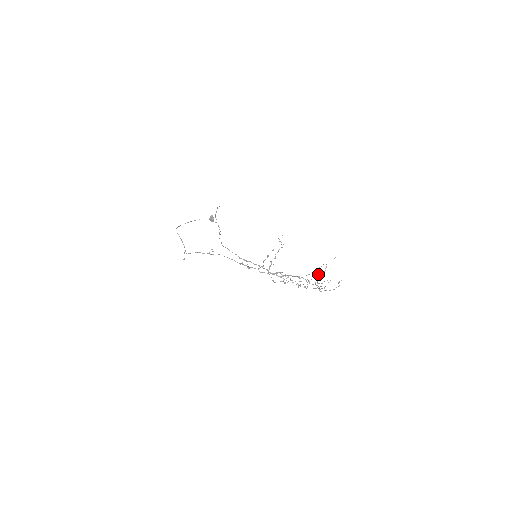
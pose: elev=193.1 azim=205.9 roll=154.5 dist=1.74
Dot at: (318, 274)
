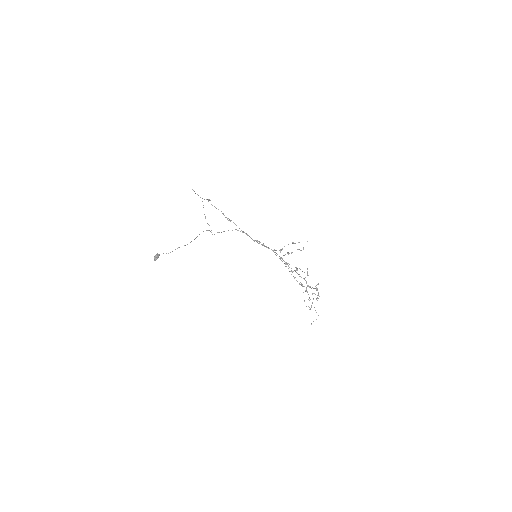
Dot at: occluded
